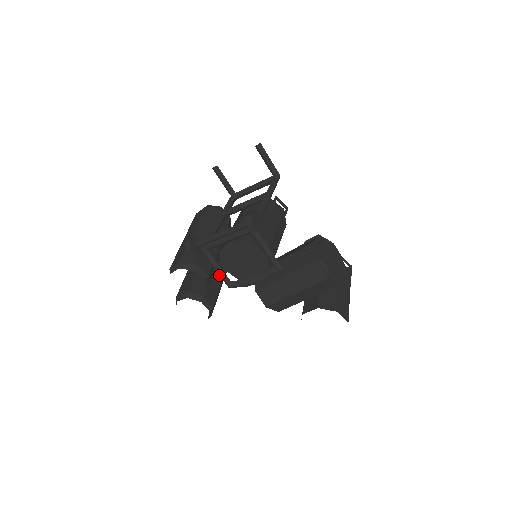
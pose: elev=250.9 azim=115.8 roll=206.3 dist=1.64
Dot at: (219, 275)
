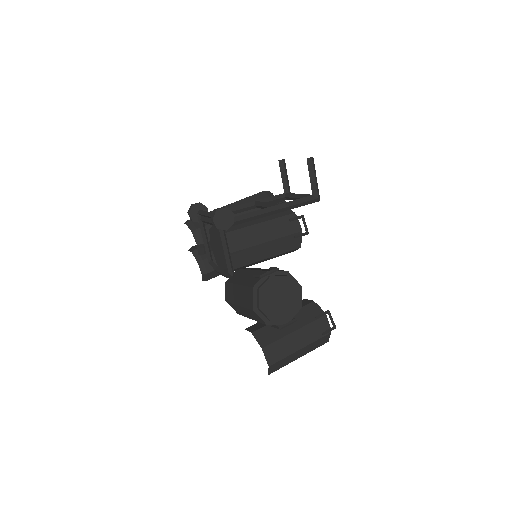
Dot at: (206, 249)
